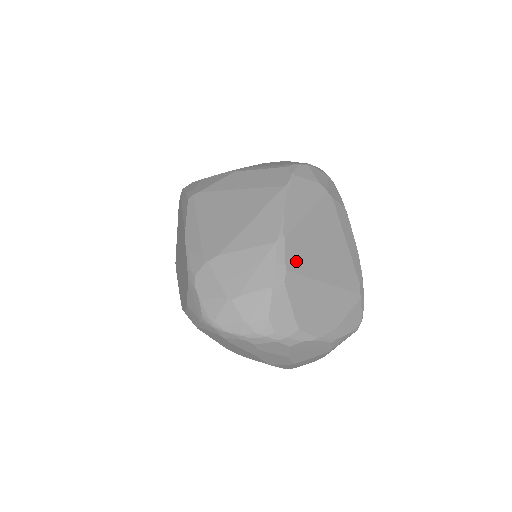
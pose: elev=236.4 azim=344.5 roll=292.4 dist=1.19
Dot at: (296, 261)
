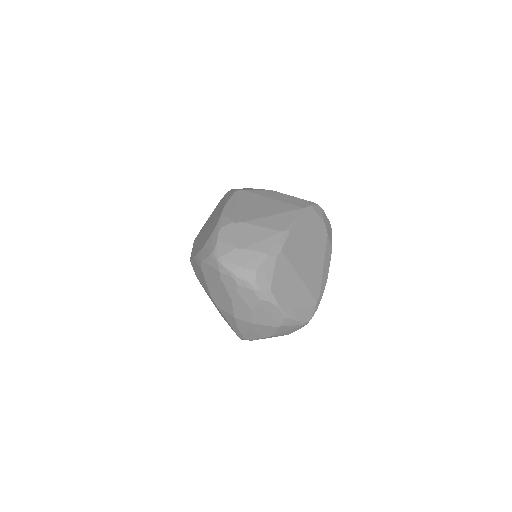
Dot at: (289, 250)
